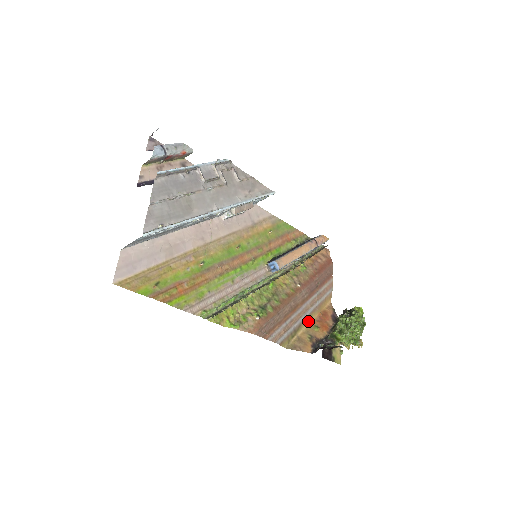
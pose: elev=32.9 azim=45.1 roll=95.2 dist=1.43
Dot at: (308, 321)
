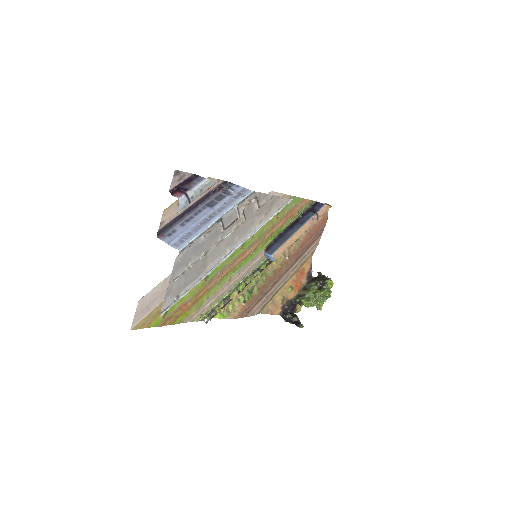
Dot at: (286, 283)
